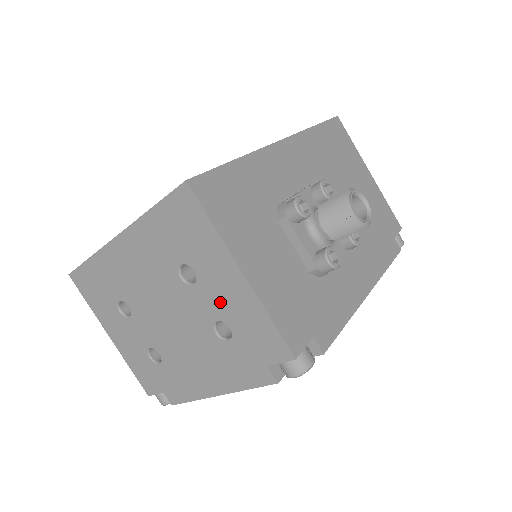
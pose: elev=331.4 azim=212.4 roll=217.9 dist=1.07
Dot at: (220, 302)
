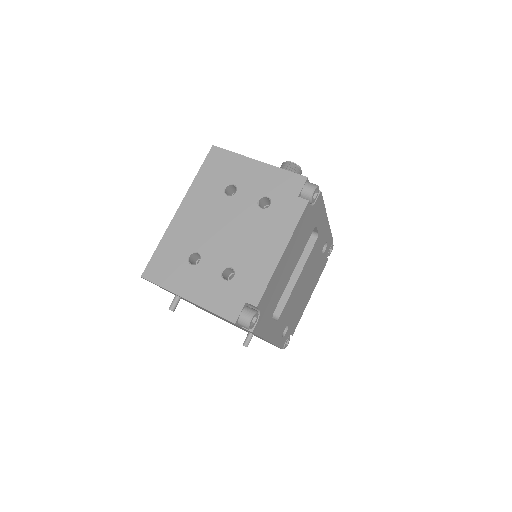
Dot at: (255, 187)
